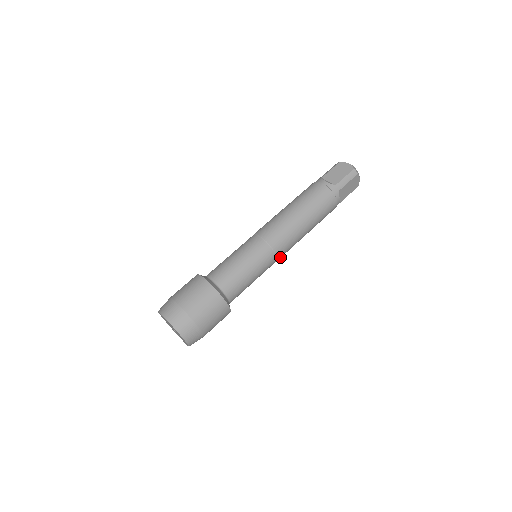
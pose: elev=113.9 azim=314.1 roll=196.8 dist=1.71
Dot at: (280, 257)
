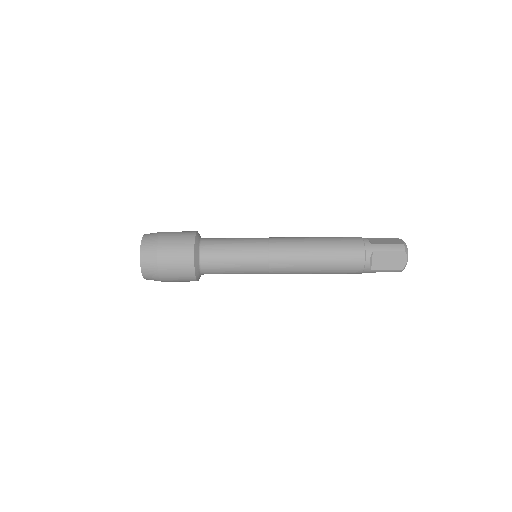
Dot at: occluded
